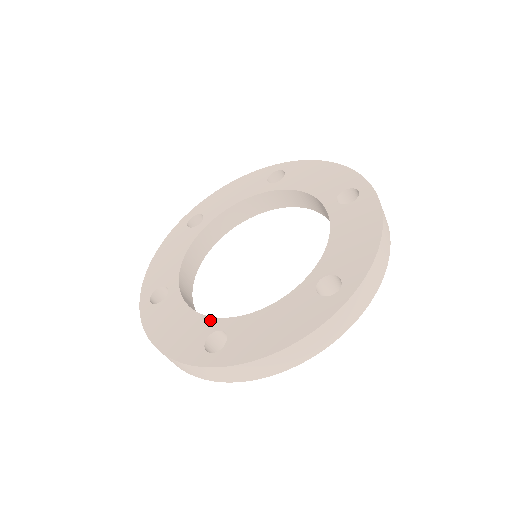
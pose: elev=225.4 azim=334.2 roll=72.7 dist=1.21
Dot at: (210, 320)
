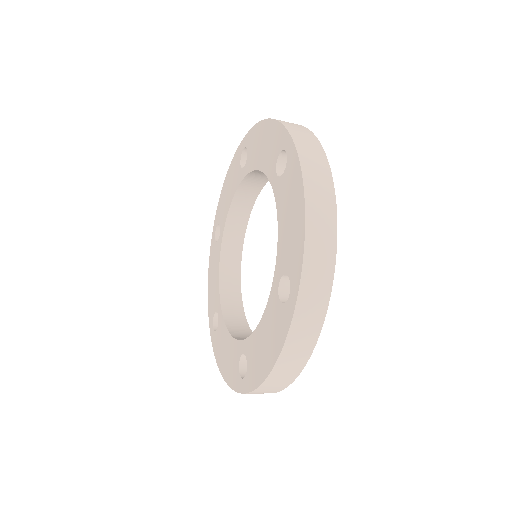
Dot at: (237, 344)
